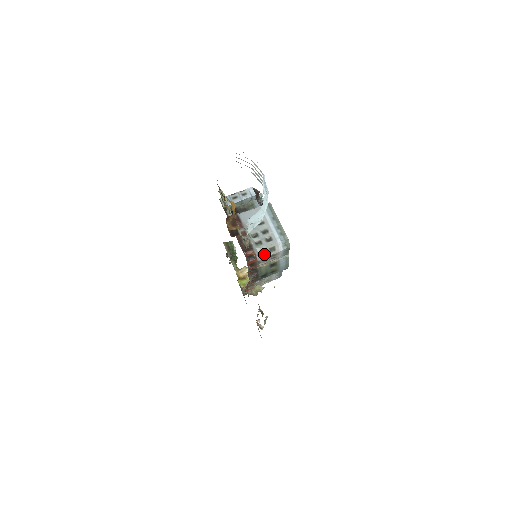
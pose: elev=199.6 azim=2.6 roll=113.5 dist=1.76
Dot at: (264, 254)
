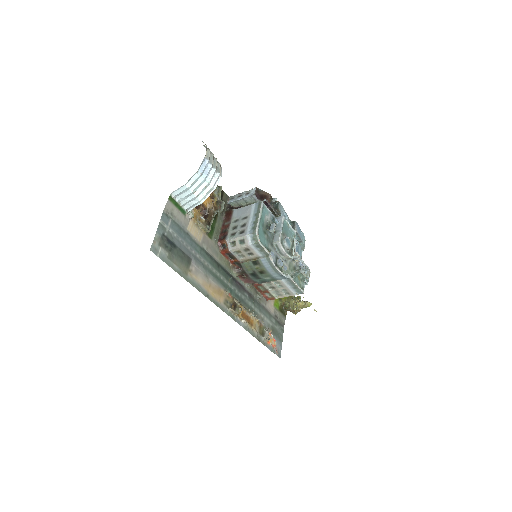
Dot at: (235, 245)
